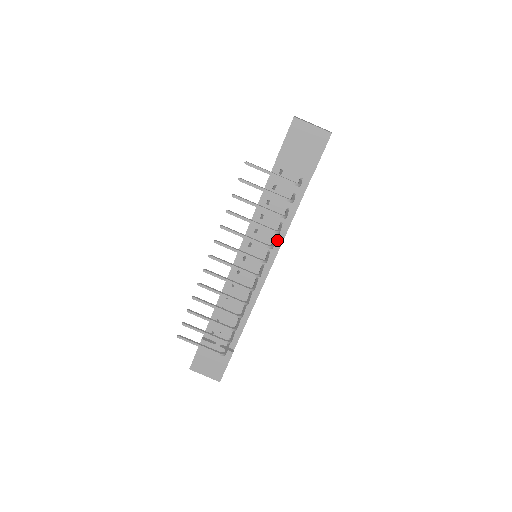
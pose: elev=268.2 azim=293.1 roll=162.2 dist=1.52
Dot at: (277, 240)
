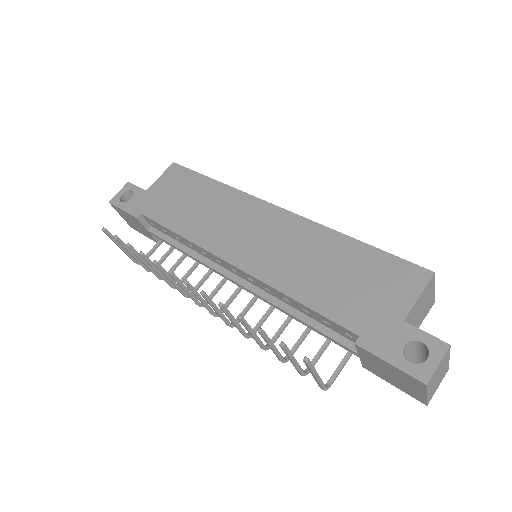
Dot at: occluded
